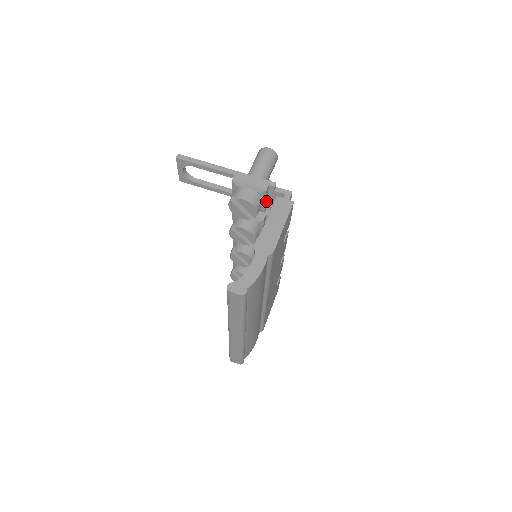
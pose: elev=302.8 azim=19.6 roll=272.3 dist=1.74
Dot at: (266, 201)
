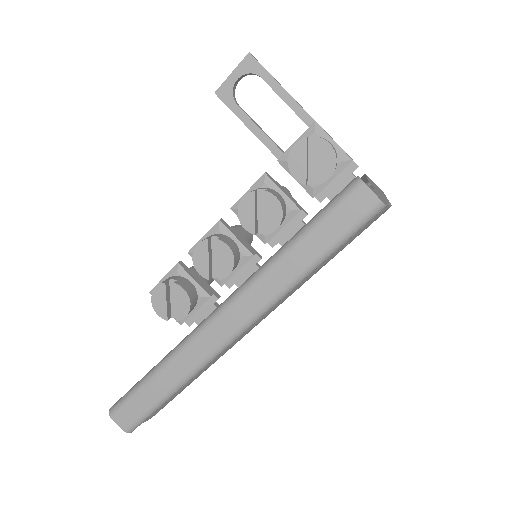
Dot at: (329, 182)
